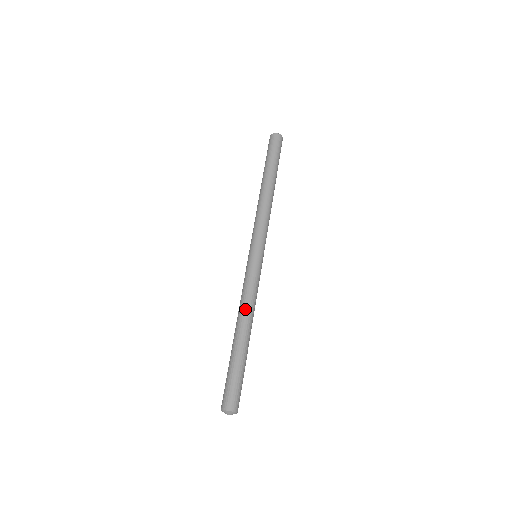
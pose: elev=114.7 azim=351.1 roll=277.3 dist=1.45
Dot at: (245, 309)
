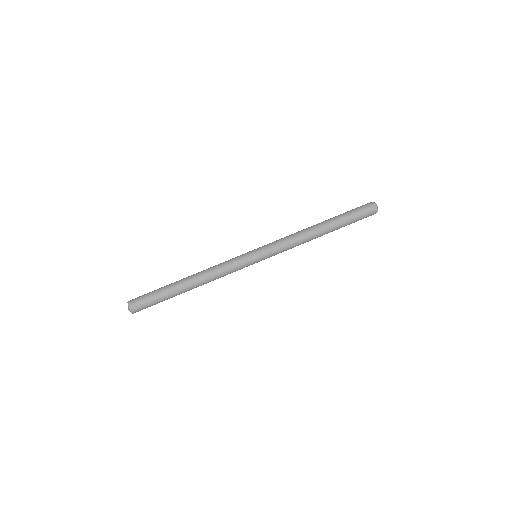
Dot at: (208, 278)
